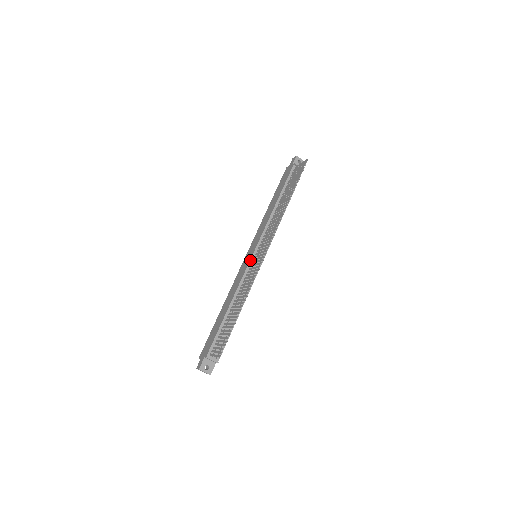
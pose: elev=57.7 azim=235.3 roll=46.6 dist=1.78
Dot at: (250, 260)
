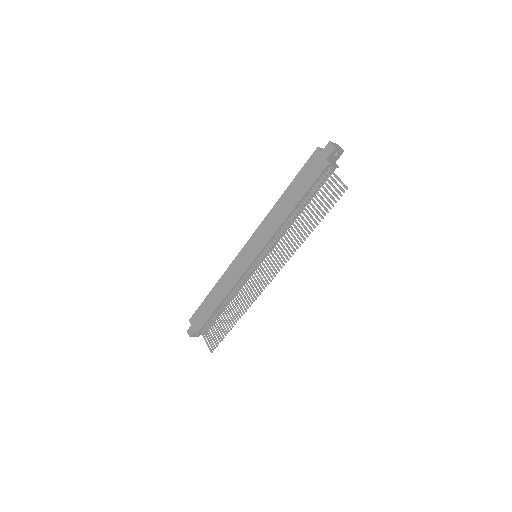
Dot at: (249, 266)
